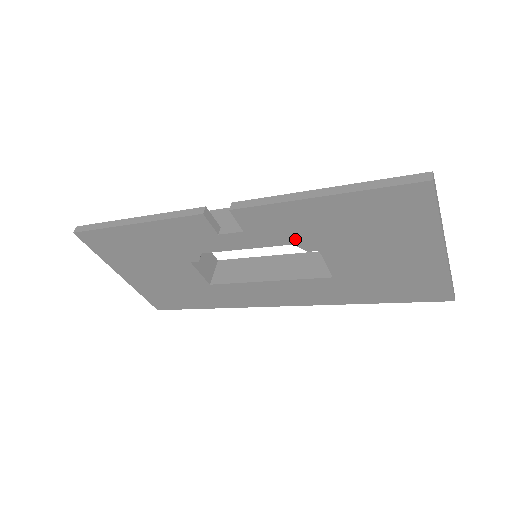
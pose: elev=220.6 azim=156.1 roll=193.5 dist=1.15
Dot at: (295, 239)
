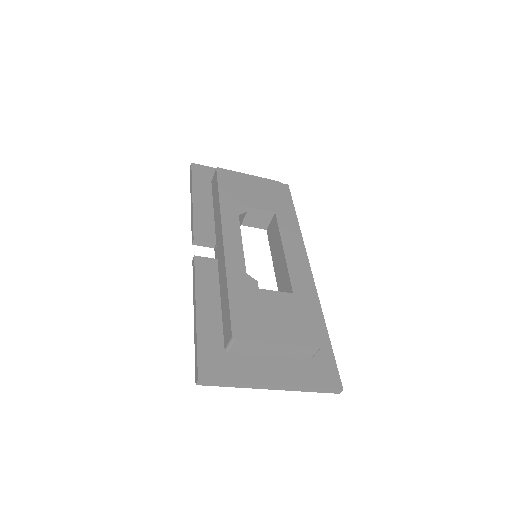
Dot at: occluded
